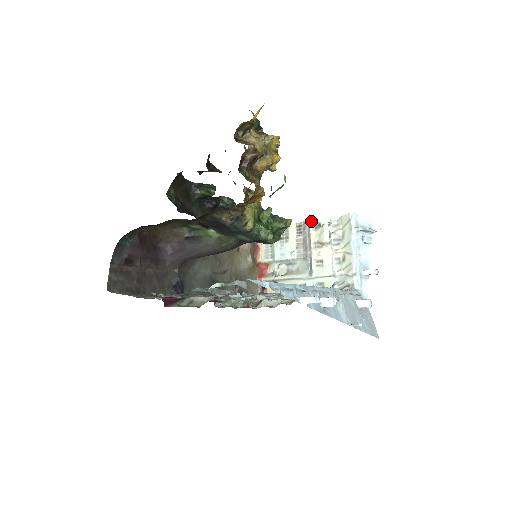
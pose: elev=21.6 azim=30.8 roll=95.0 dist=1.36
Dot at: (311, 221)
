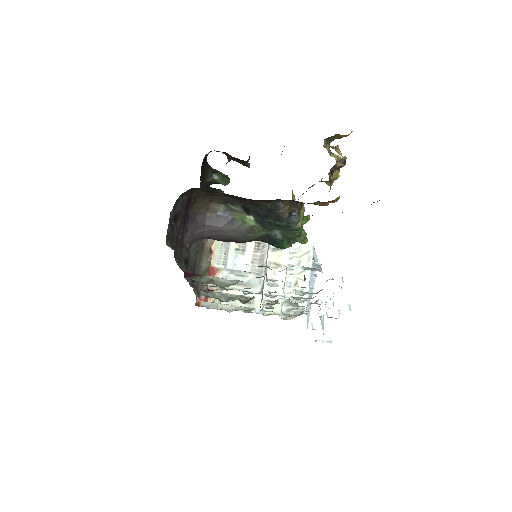
Dot at: occluded
